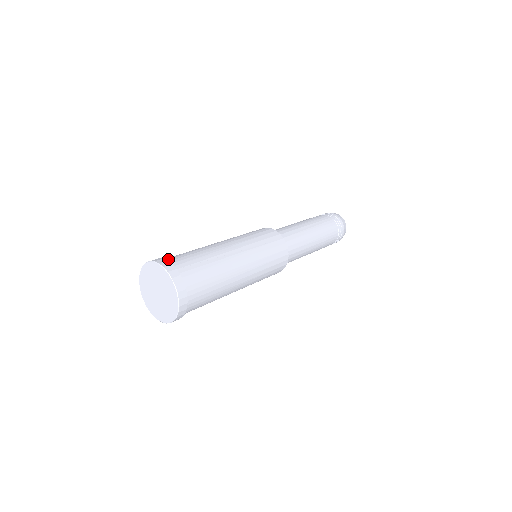
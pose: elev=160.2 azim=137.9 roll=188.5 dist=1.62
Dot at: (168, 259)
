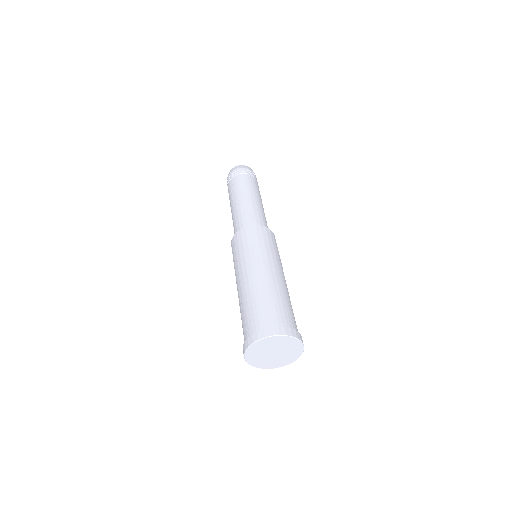
Dot at: (252, 330)
